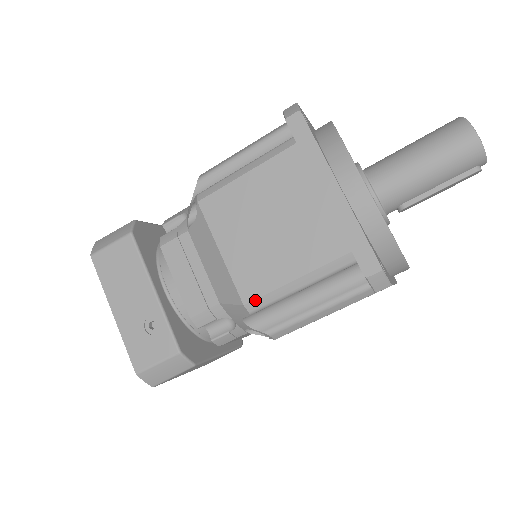
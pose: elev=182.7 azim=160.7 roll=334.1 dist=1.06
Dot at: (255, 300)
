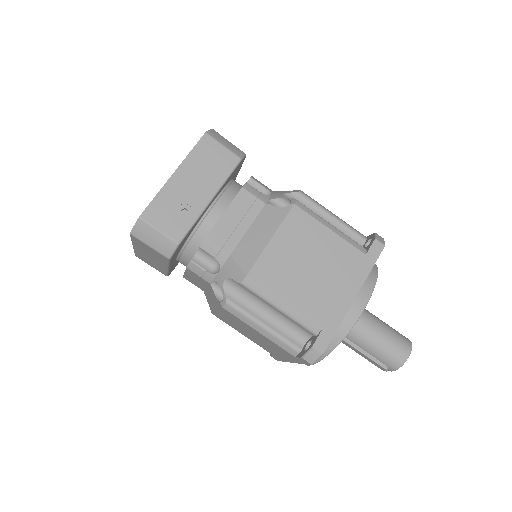
Dot at: (255, 282)
